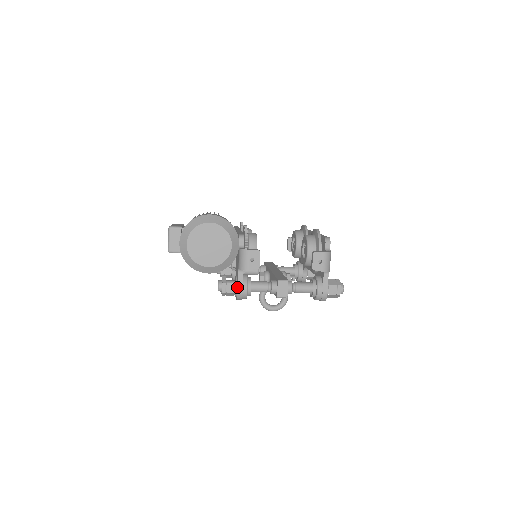
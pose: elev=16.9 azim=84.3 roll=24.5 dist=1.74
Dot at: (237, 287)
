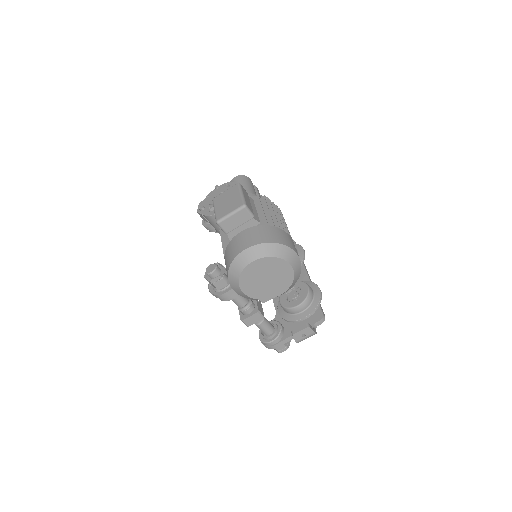
Dot at: (227, 291)
